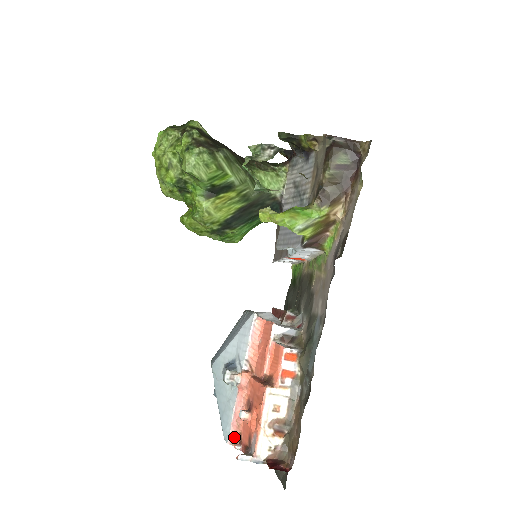
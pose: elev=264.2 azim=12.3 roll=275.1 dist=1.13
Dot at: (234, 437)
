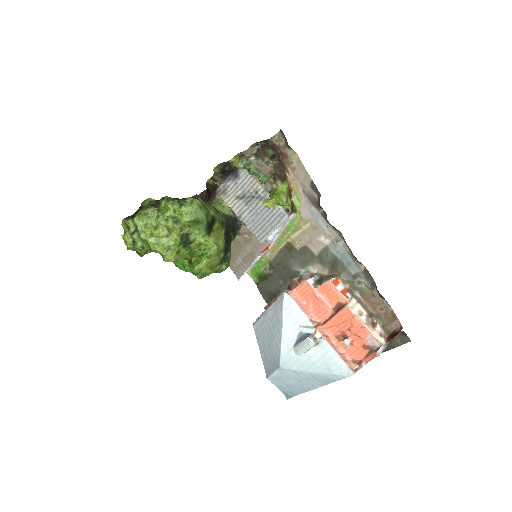
Dot at: (351, 368)
